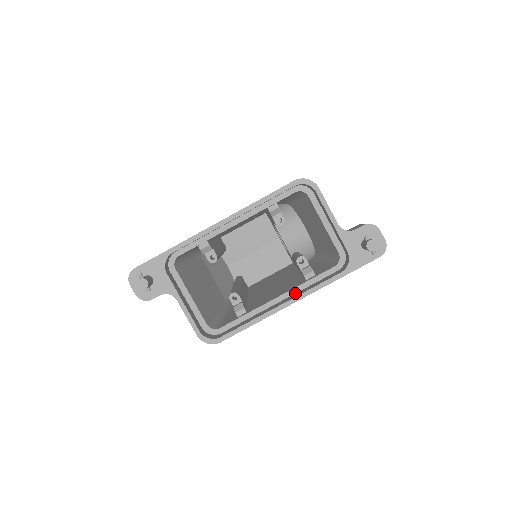
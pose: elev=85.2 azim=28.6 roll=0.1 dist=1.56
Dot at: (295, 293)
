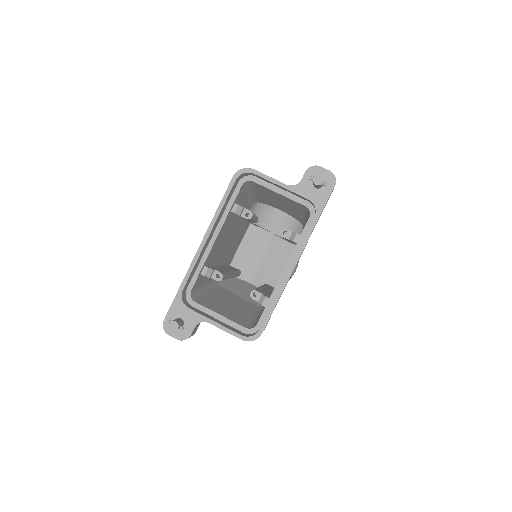
Dot at: occluded
